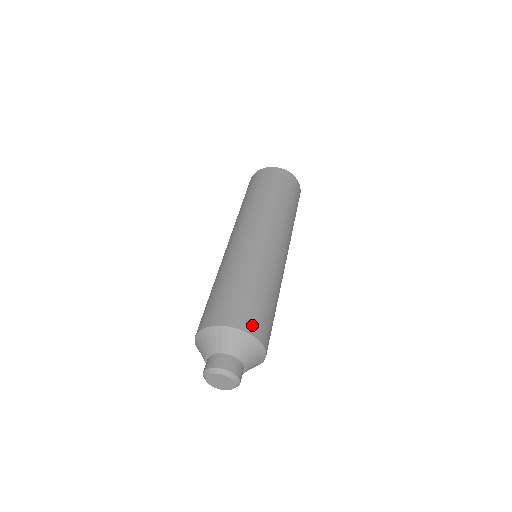
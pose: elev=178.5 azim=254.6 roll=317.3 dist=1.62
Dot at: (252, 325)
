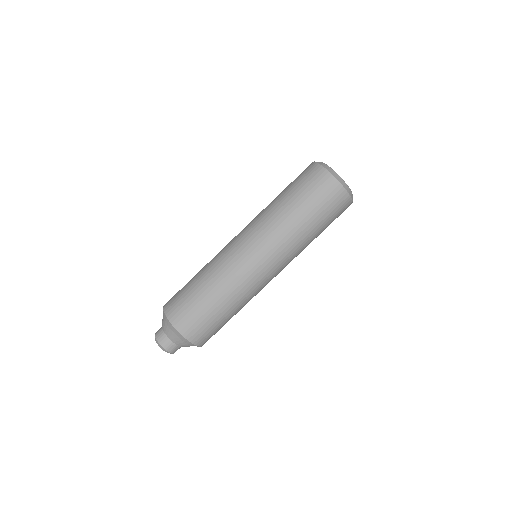
Dot at: (190, 331)
